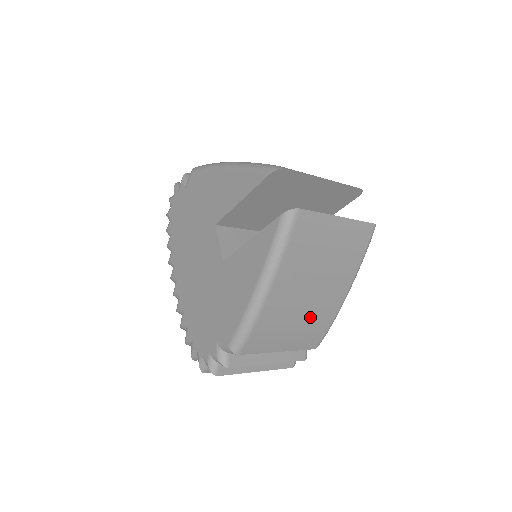
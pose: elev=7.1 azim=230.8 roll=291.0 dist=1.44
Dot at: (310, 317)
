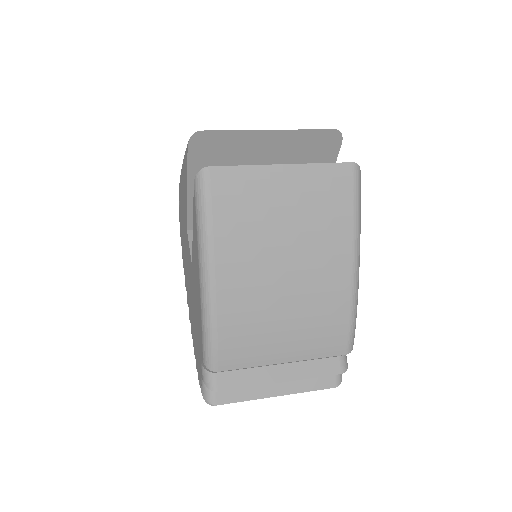
Dot at: (305, 308)
